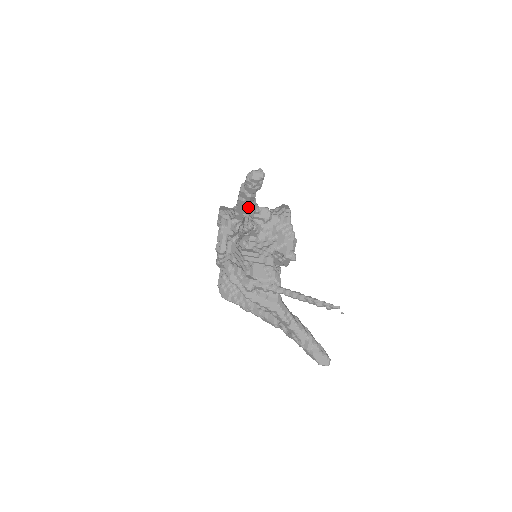
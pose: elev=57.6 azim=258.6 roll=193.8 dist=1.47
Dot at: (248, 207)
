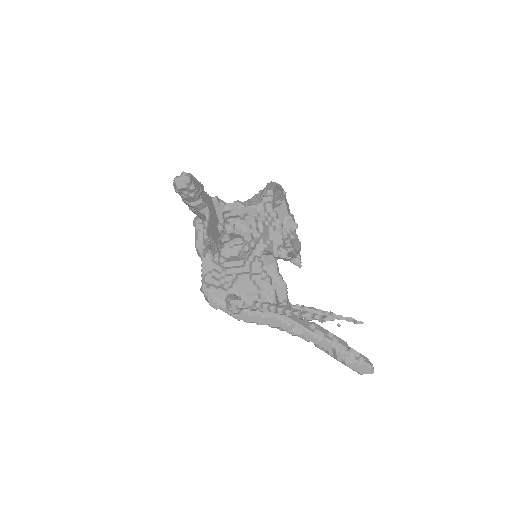
Dot at: (203, 215)
